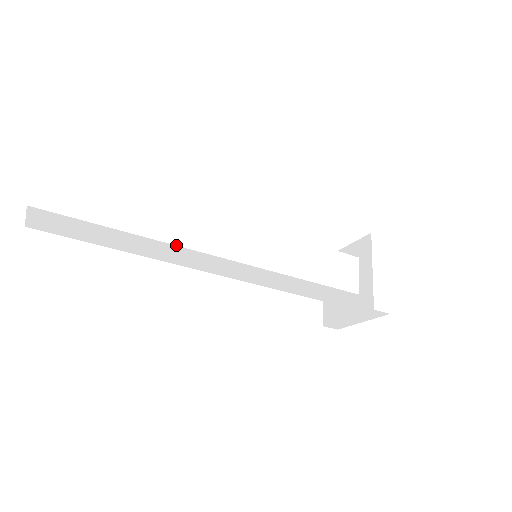
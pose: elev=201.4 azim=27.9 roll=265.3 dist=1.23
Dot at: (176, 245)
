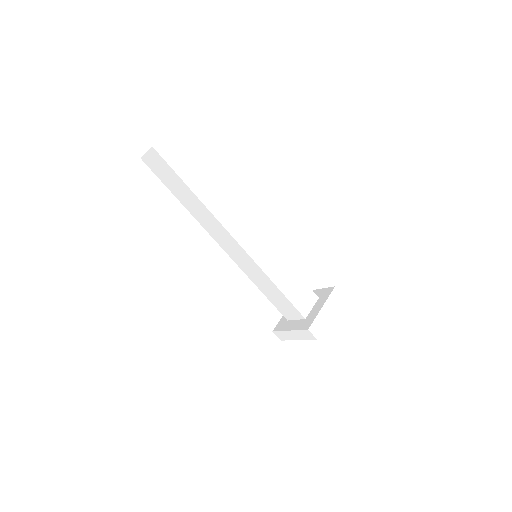
Dot at: (215, 216)
